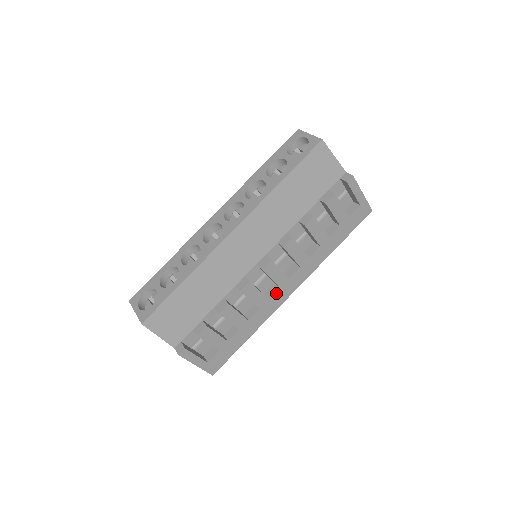
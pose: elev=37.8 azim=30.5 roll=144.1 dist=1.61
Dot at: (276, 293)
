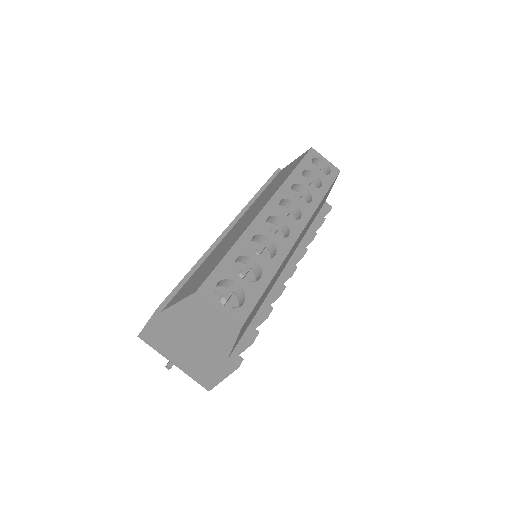
Dot at: occluded
